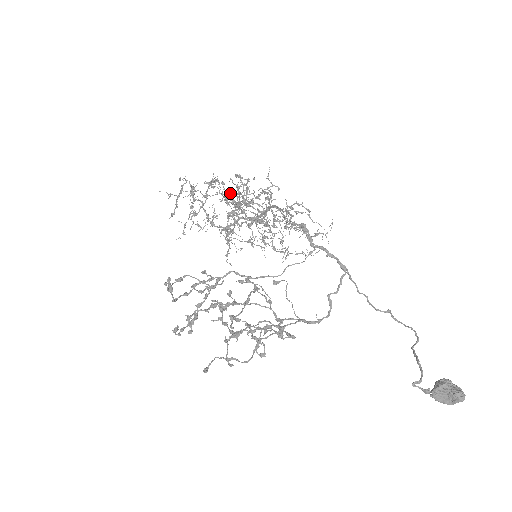
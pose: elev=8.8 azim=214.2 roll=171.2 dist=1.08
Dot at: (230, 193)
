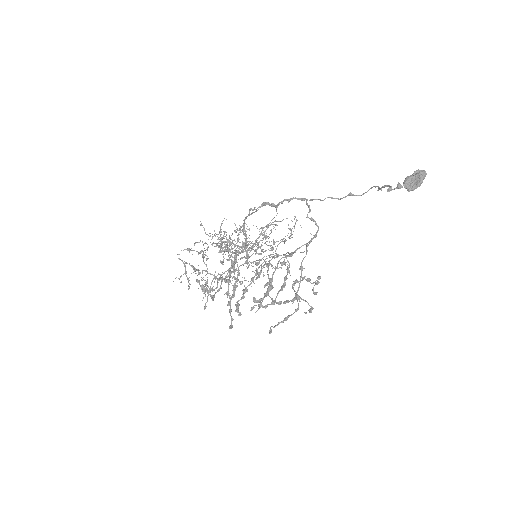
Dot at: (219, 251)
